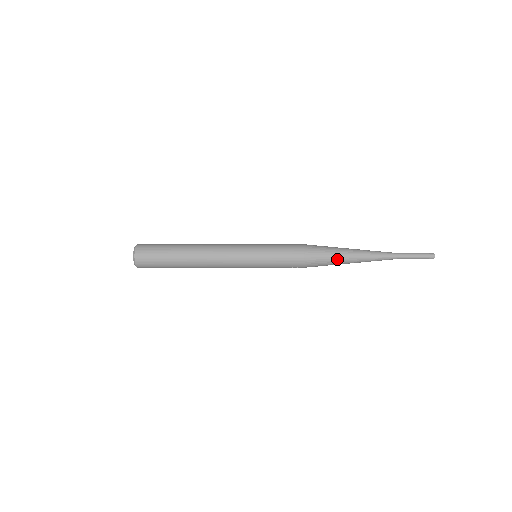
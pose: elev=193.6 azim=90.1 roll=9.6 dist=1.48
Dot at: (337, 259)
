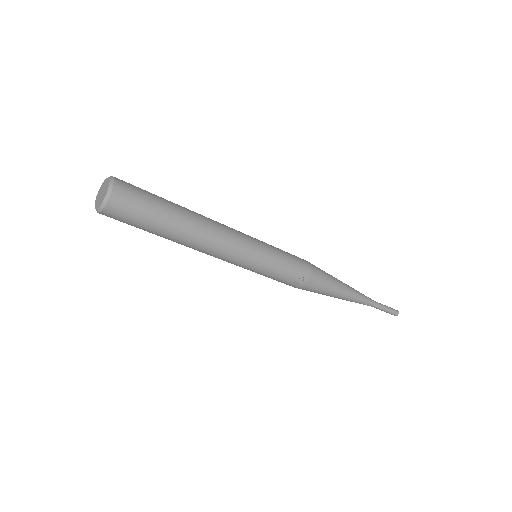
Dot at: (335, 281)
